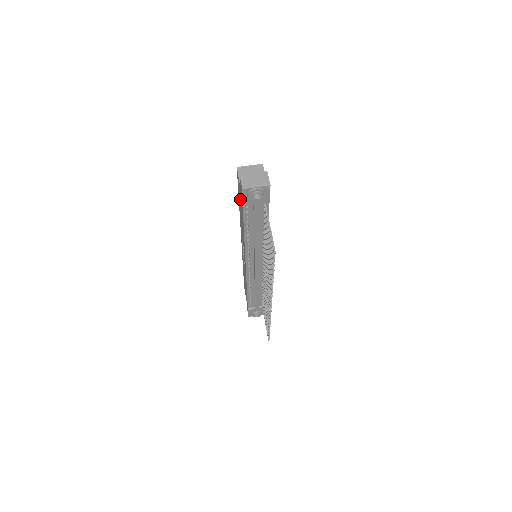
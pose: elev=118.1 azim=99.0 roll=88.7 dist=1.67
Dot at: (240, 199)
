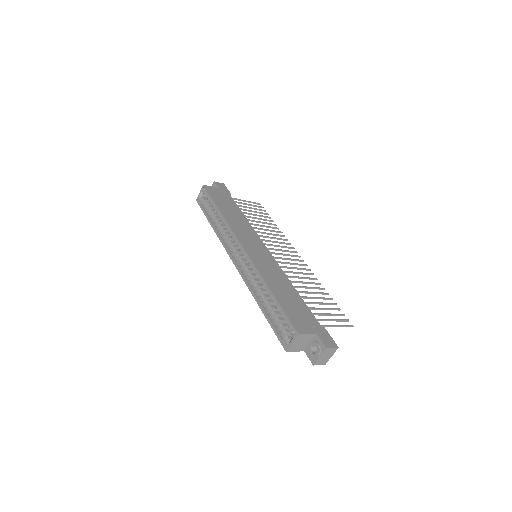
Dot at: occluded
